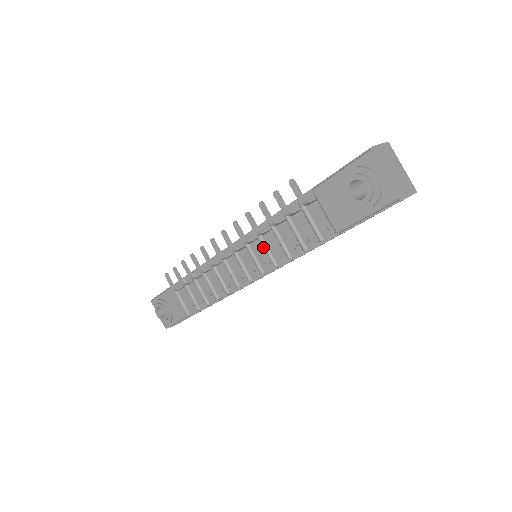
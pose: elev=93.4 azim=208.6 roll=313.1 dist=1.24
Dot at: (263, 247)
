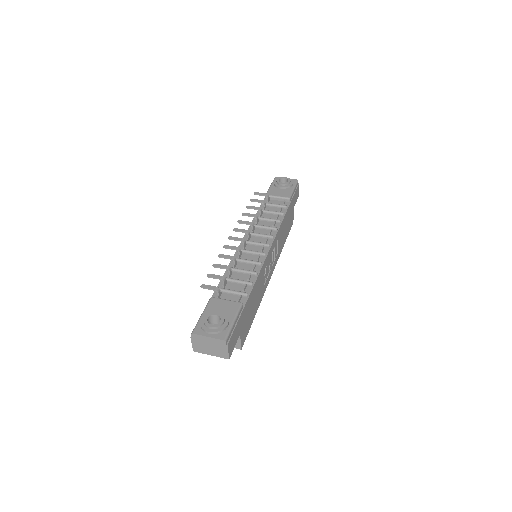
Dot at: (262, 226)
